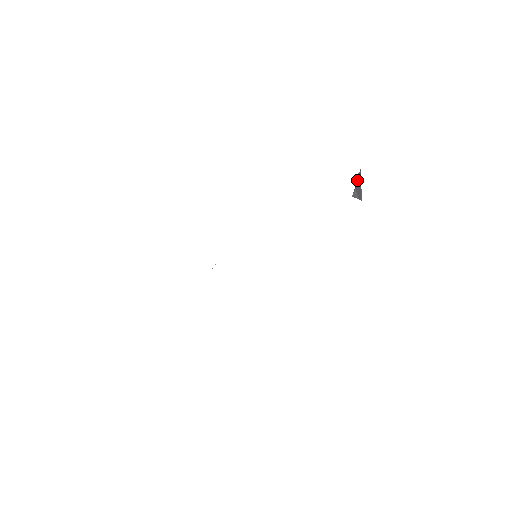
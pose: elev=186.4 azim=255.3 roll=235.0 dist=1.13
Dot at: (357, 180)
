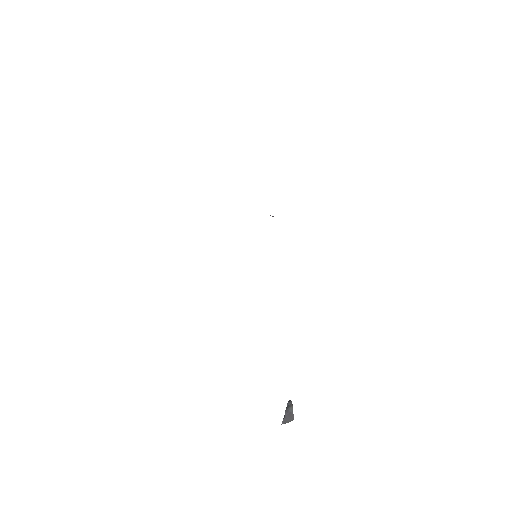
Dot at: (287, 407)
